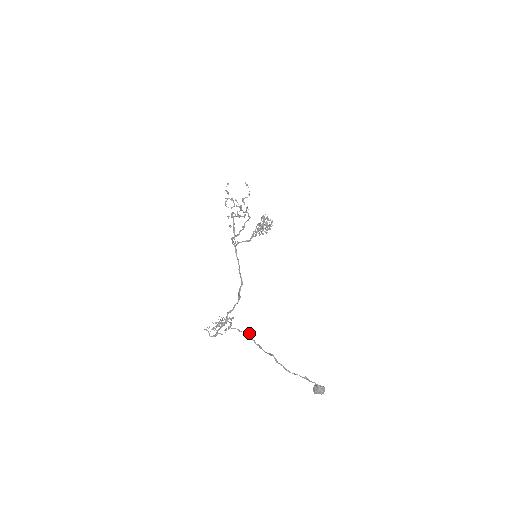
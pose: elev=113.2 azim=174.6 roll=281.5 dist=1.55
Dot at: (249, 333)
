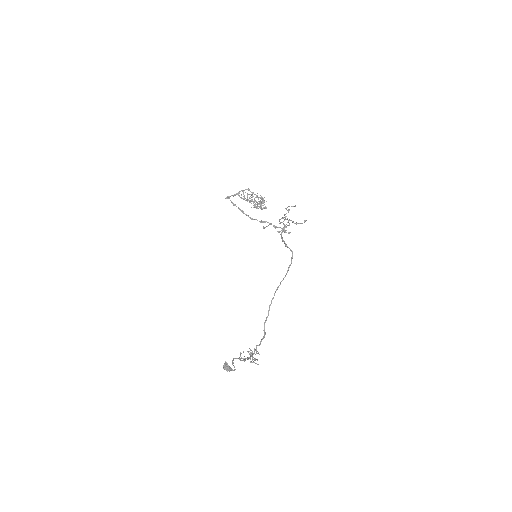
Dot at: occluded
